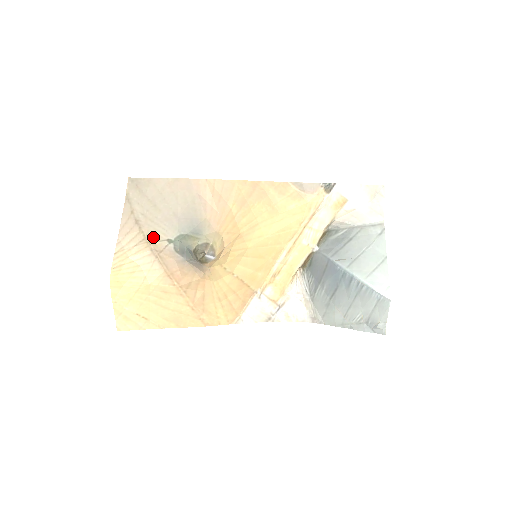
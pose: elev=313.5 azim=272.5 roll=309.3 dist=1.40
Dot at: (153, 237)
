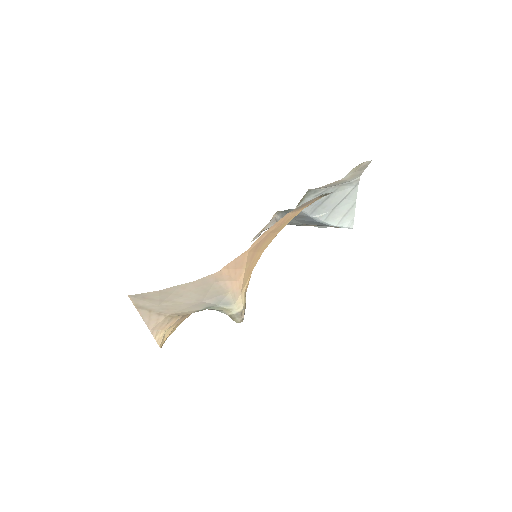
Dot at: (181, 314)
